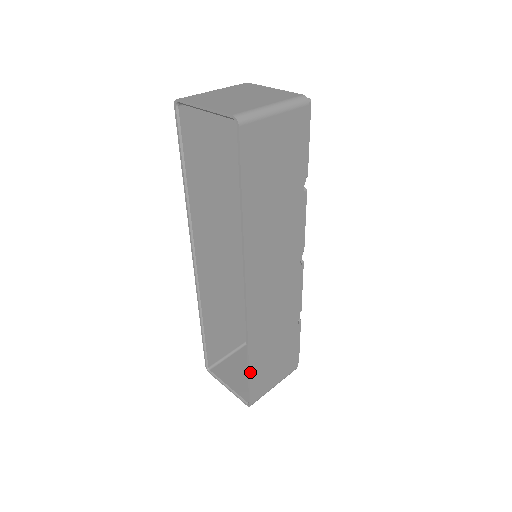
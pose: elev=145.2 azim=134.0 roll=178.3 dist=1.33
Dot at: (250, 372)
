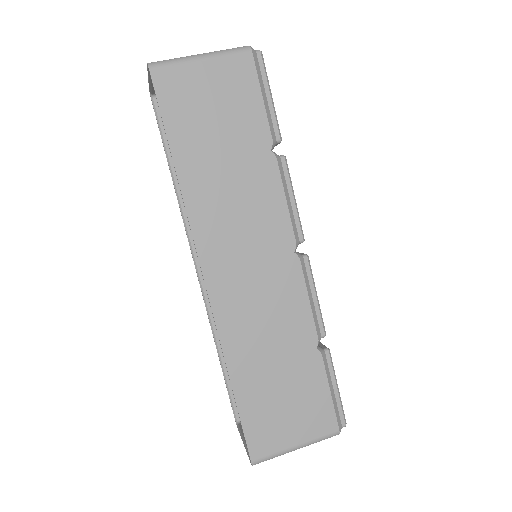
Dot at: (237, 402)
